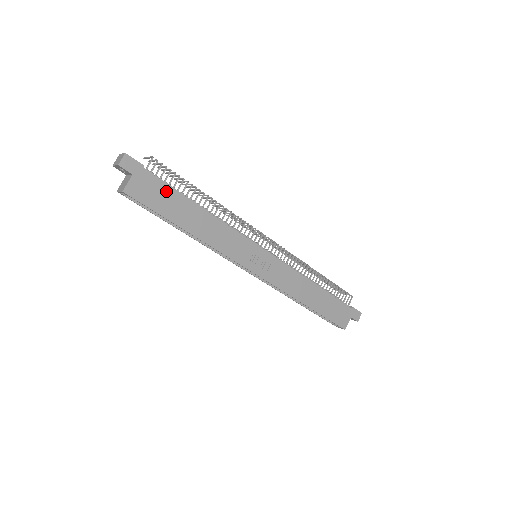
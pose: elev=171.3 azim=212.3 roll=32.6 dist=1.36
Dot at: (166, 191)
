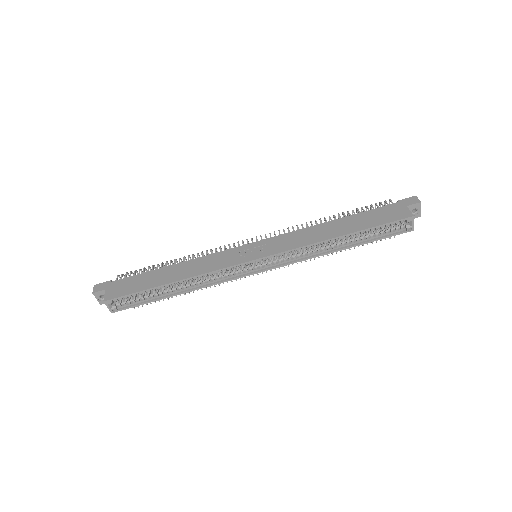
Dot at: (136, 278)
